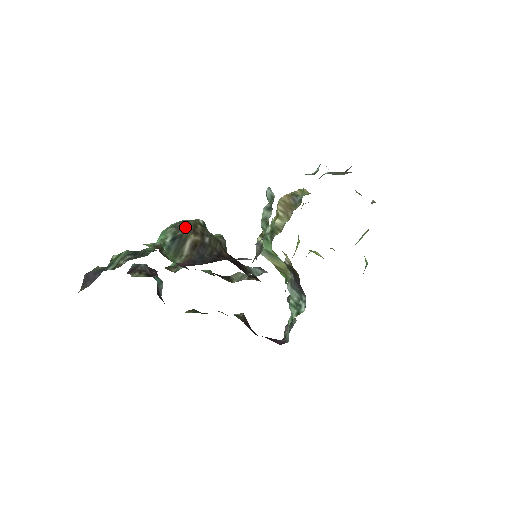
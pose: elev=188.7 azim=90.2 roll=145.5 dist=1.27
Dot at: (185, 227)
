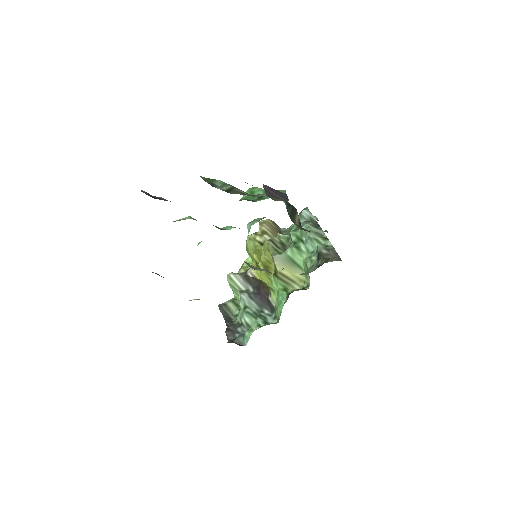
Dot at: occluded
